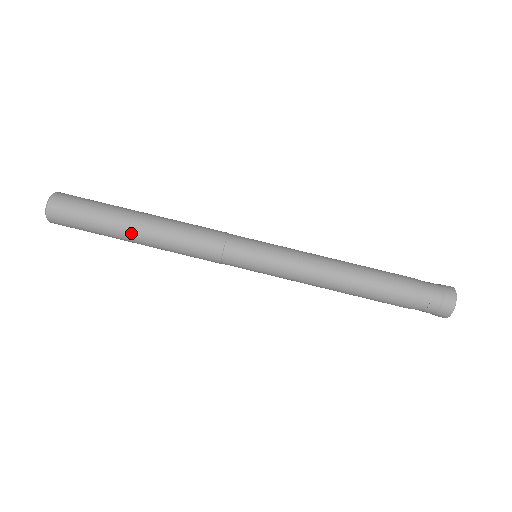
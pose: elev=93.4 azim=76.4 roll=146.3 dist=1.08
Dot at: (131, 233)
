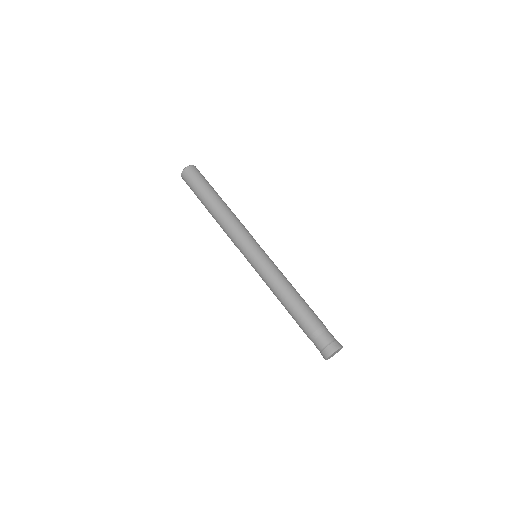
Dot at: (214, 199)
